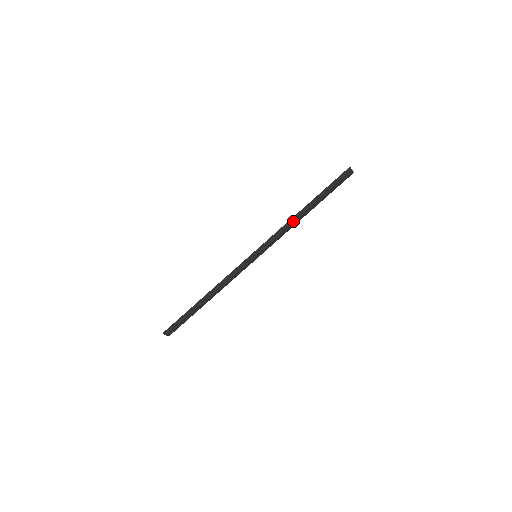
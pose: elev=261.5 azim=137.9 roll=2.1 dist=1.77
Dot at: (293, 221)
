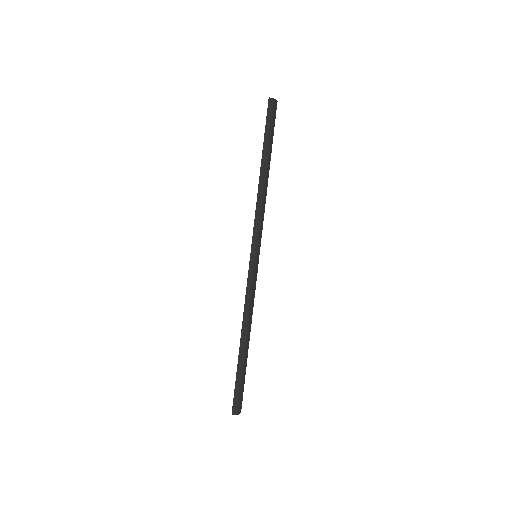
Dot at: (261, 192)
